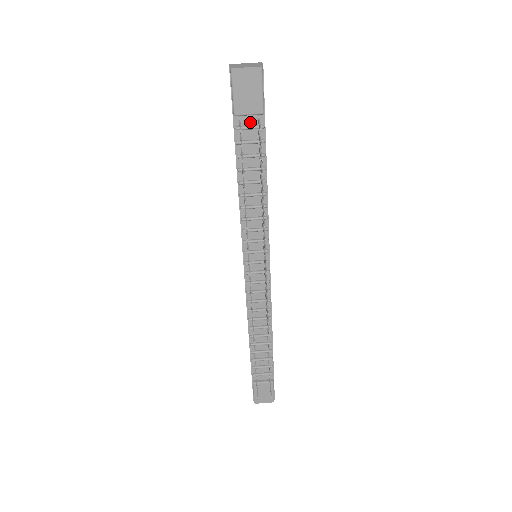
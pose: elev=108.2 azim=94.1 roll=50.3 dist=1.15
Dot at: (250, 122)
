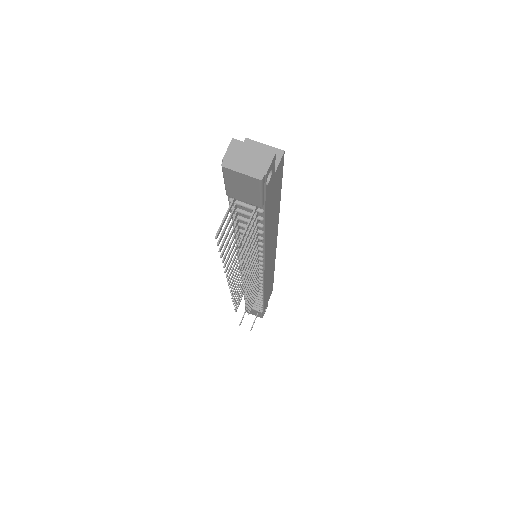
Dot at: occluded
